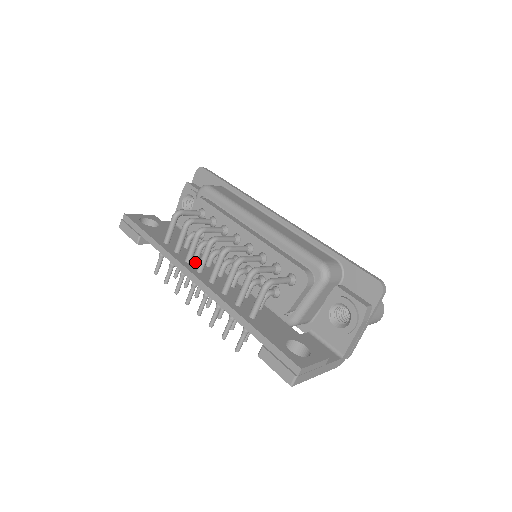
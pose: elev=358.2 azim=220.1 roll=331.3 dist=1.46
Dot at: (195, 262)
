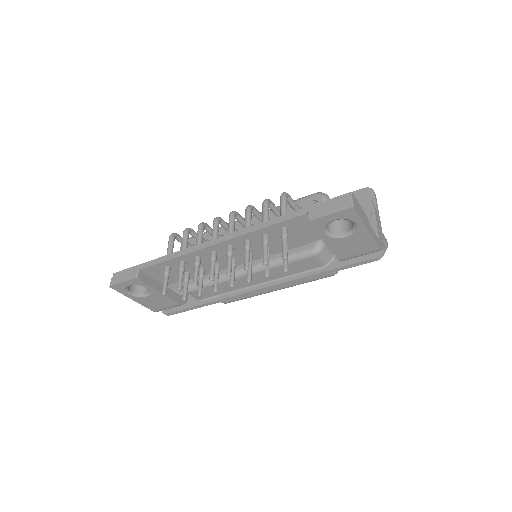
Dot at: occluded
